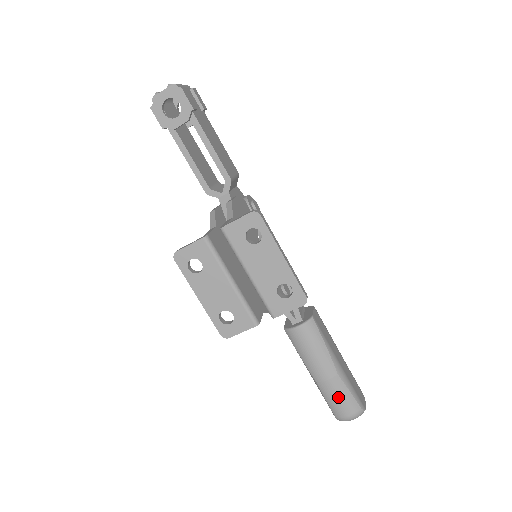
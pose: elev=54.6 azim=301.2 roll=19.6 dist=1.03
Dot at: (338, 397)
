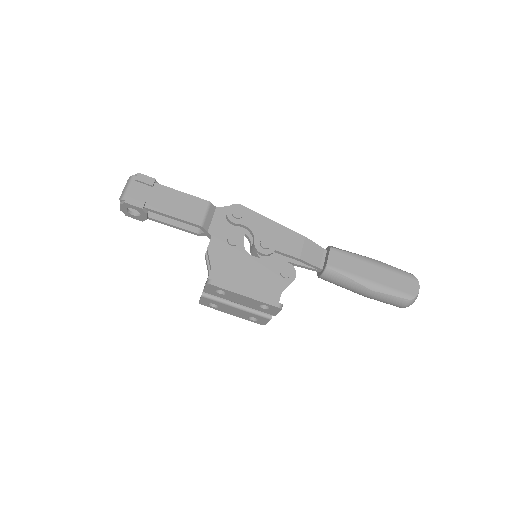
Dot at: (384, 301)
